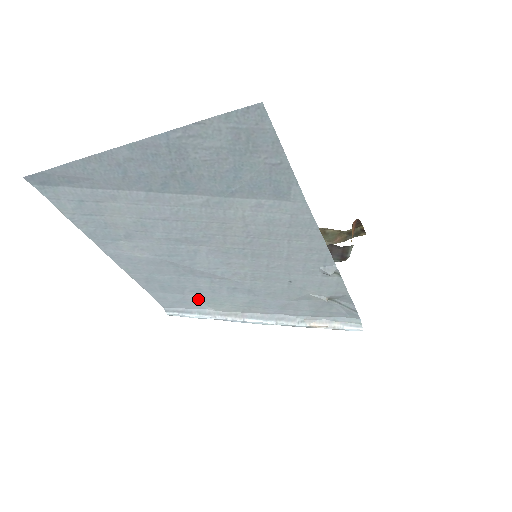
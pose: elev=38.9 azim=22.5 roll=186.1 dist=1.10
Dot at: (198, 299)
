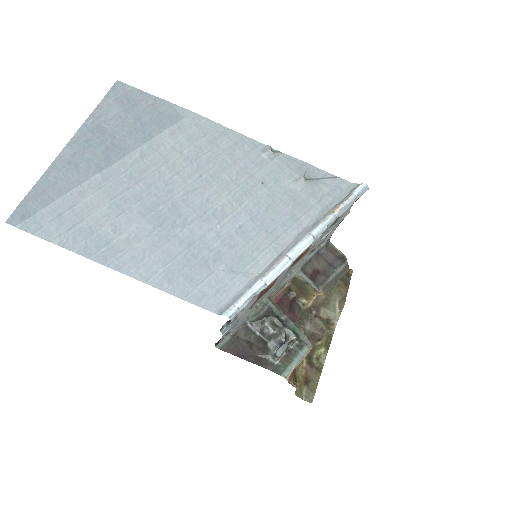
Dot at: (230, 269)
